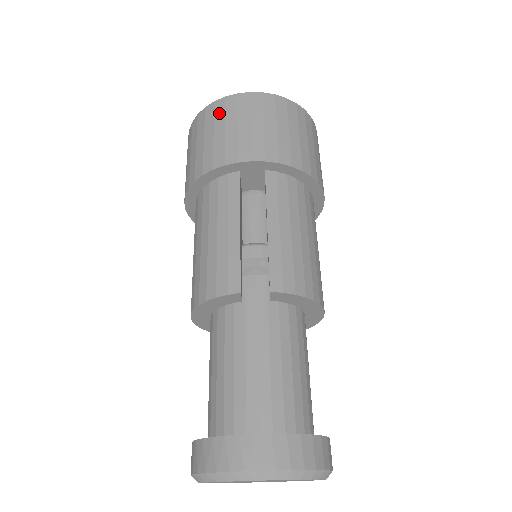
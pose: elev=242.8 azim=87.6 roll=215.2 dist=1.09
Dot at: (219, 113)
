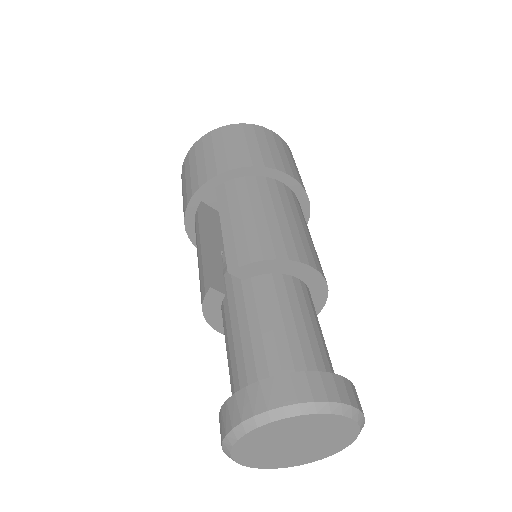
Dot at: (183, 173)
